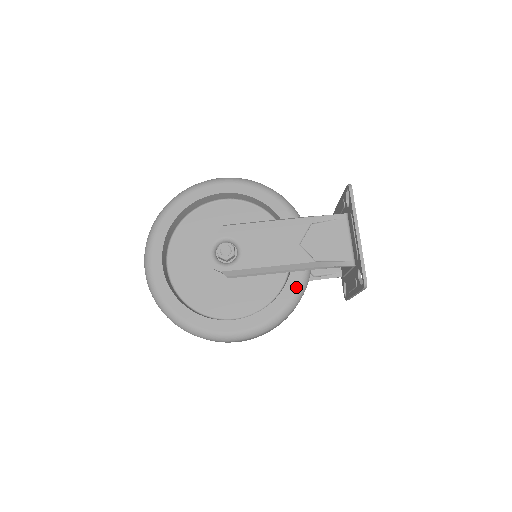
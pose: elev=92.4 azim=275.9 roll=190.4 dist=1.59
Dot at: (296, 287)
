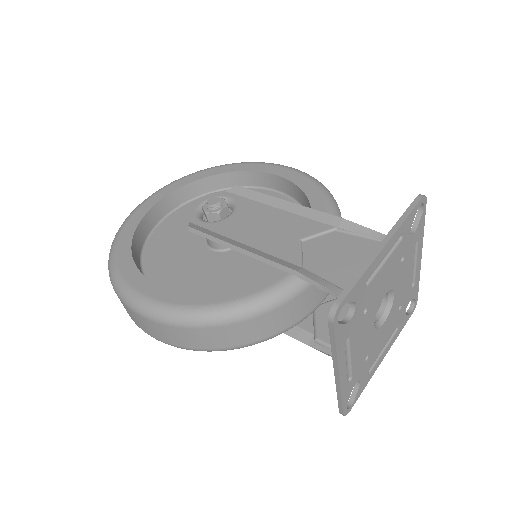
Dot at: (255, 292)
